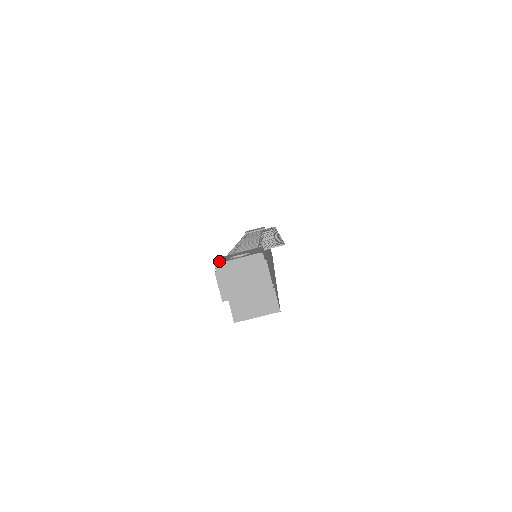
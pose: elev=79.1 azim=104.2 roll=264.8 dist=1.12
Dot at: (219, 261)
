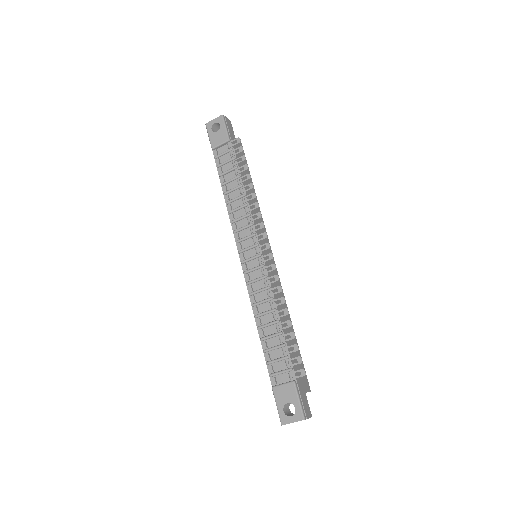
Dot at: (280, 417)
